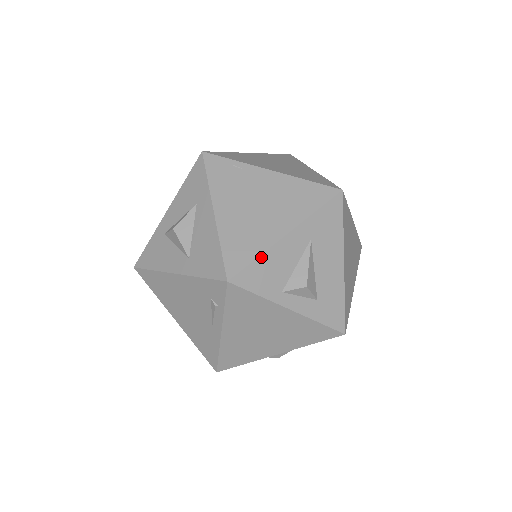
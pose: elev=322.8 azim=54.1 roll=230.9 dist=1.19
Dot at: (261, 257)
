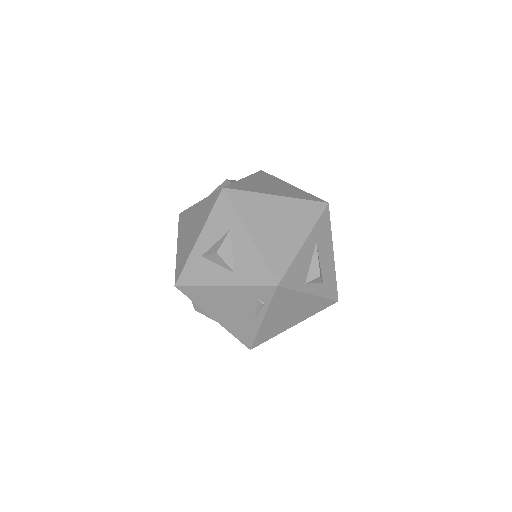
Dot at: (293, 263)
